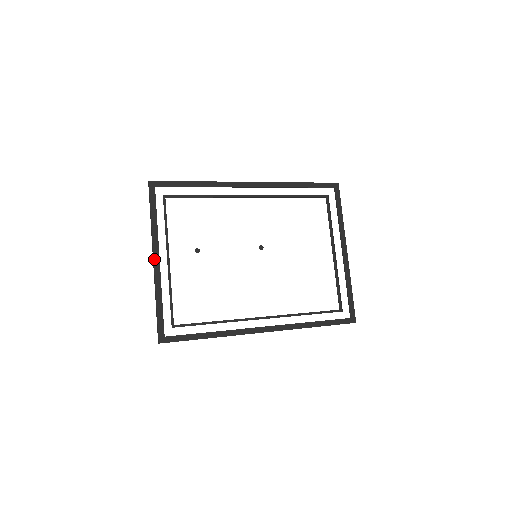
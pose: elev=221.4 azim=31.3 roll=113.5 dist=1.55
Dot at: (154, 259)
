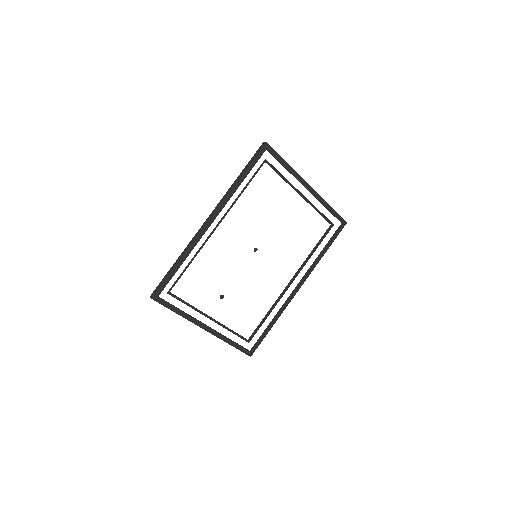
Dot at: (204, 329)
